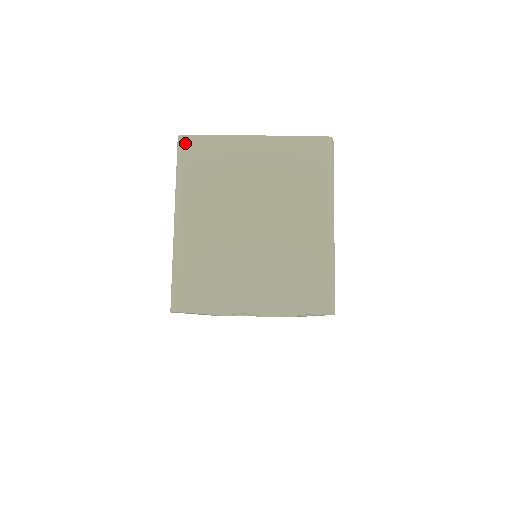
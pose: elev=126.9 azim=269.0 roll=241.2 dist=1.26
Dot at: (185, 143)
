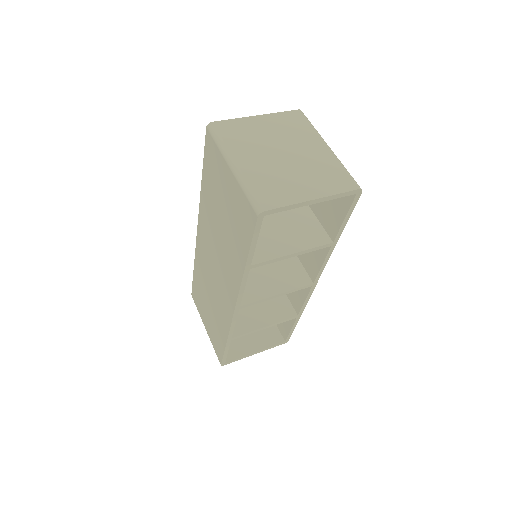
Dot at: (215, 126)
